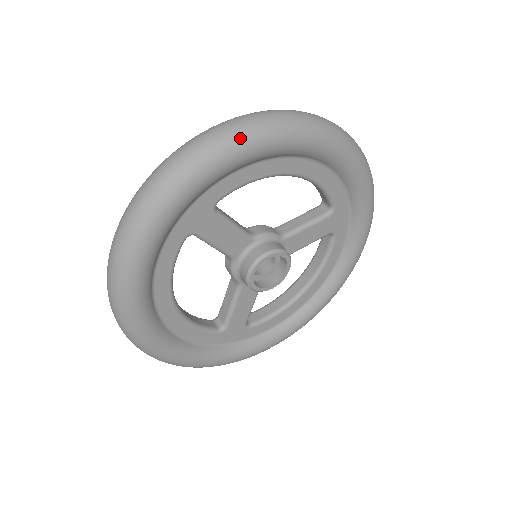
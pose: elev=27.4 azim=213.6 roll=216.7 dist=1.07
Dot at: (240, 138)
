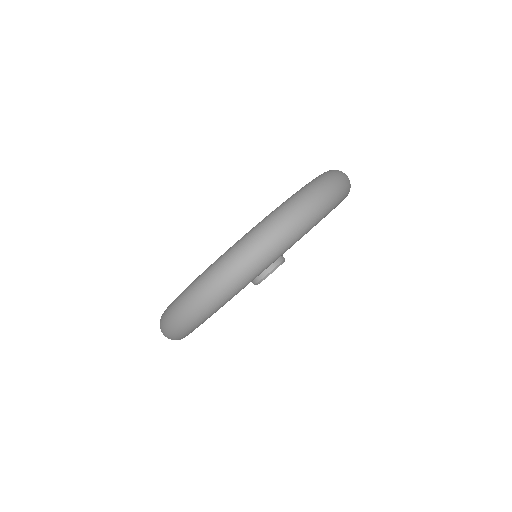
Dot at: (341, 197)
